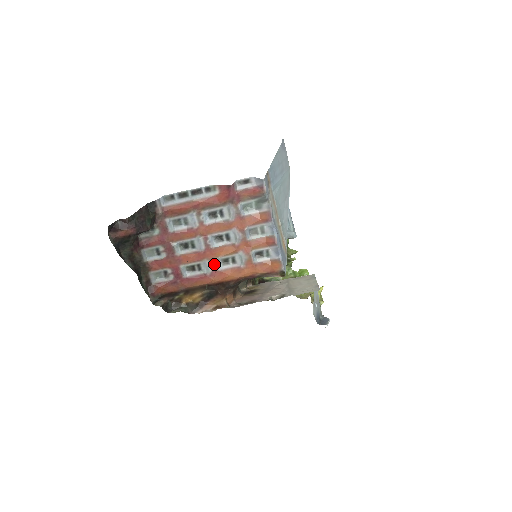
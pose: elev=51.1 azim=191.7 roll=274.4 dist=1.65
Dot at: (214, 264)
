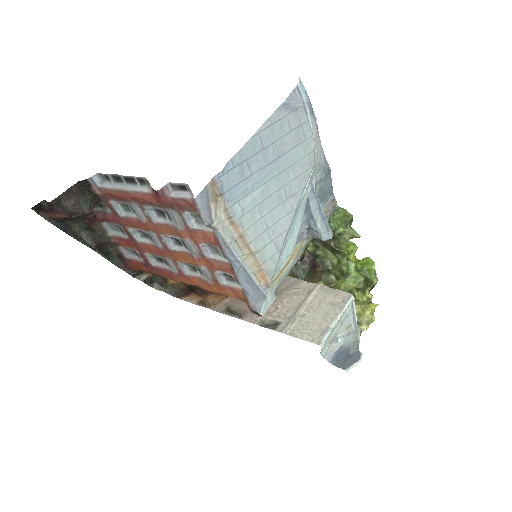
Dot at: (178, 266)
